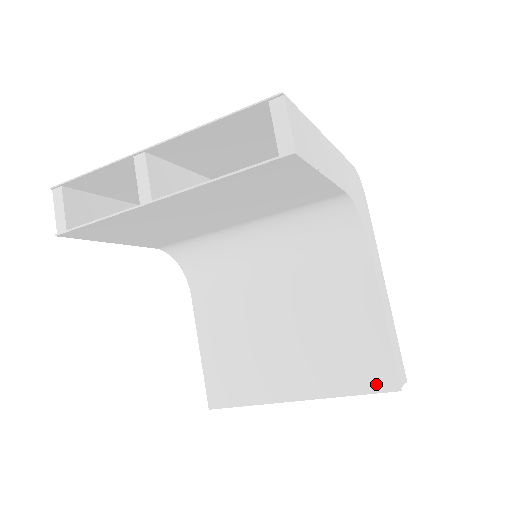
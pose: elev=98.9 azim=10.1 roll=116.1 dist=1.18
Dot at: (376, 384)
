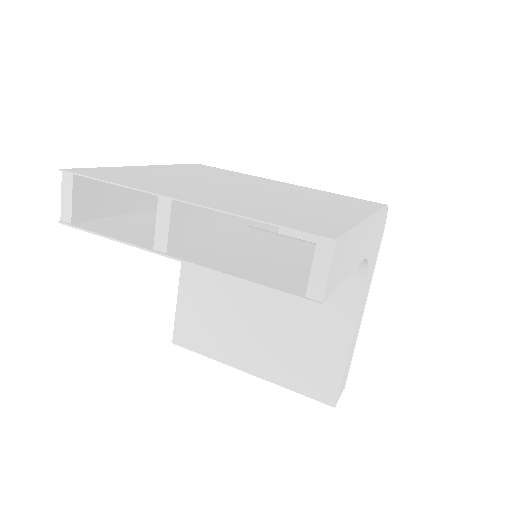
Dot at: (317, 394)
